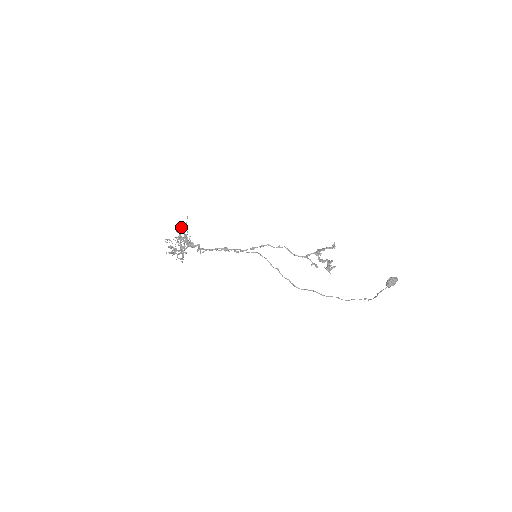
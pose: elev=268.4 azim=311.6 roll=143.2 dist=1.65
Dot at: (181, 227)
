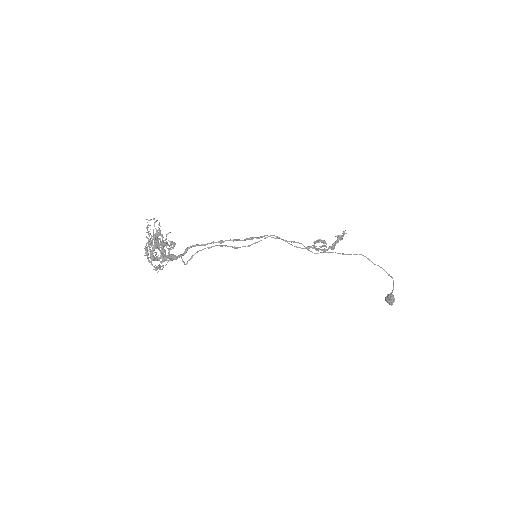
Dot at: (149, 246)
